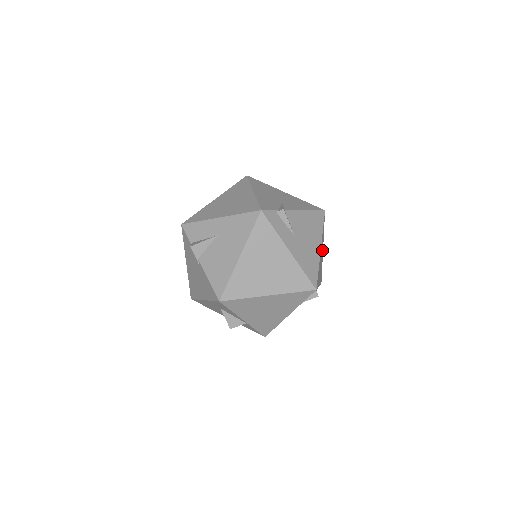
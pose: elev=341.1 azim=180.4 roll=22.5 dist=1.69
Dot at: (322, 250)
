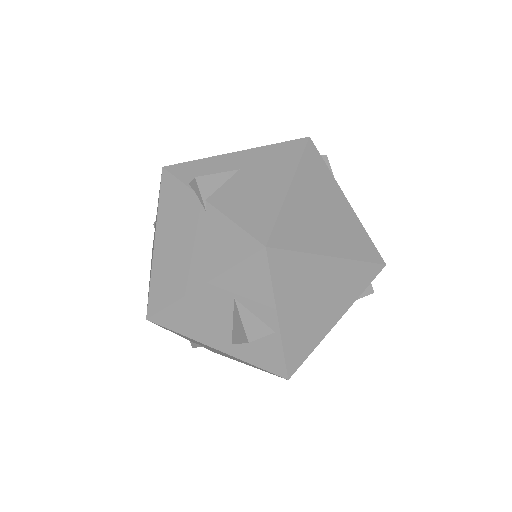
Dot at: occluded
